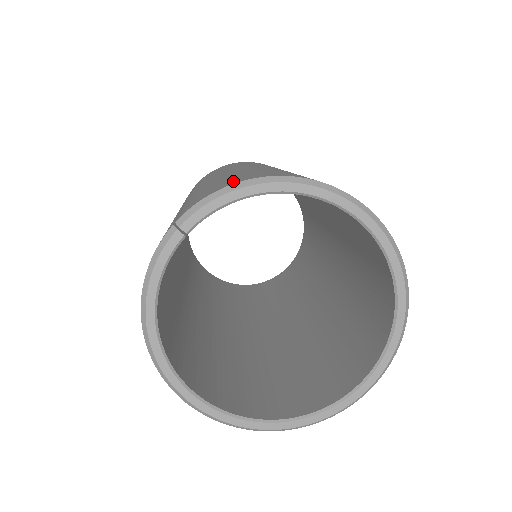
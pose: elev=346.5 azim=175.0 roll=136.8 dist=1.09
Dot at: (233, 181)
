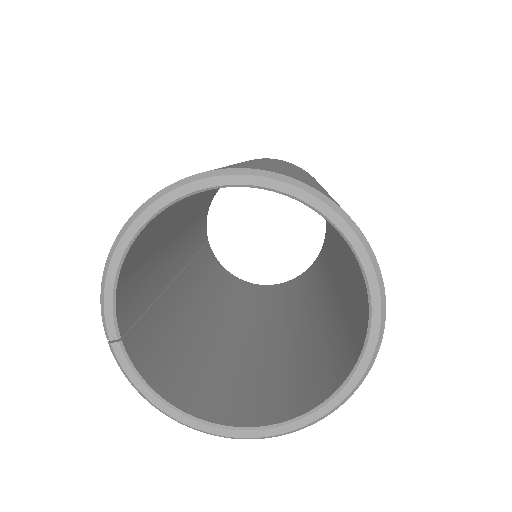
Dot at: occluded
